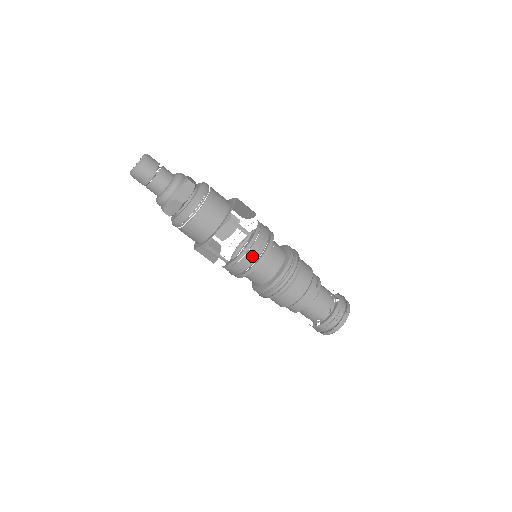
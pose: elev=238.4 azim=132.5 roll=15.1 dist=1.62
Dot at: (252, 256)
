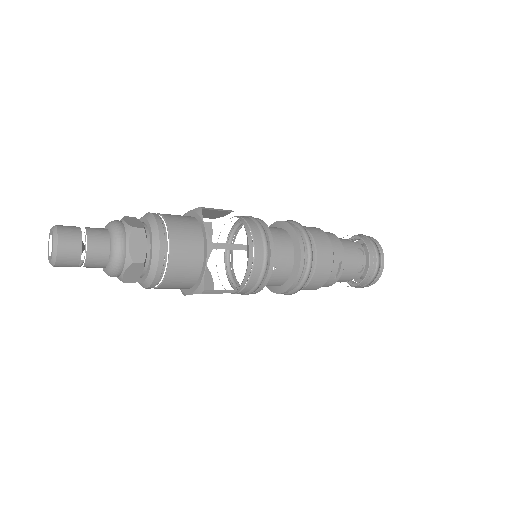
Dot at: (243, 293)
